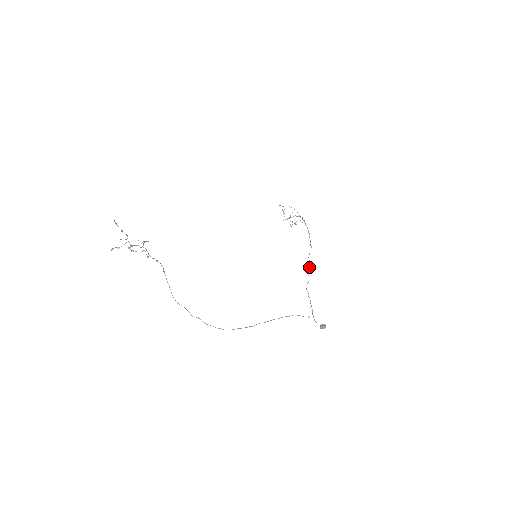
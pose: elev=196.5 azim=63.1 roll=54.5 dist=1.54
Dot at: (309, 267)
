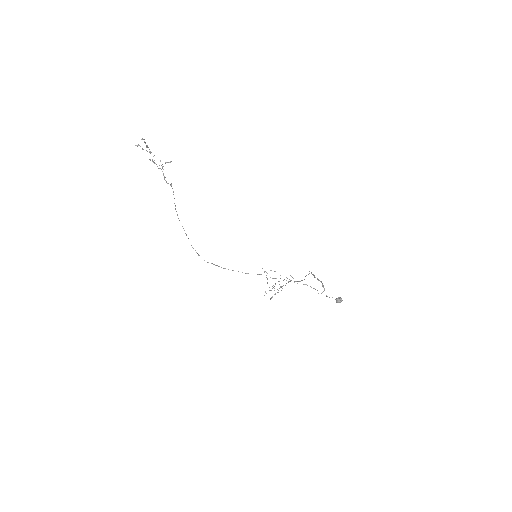
Dot at: (312, 274)
